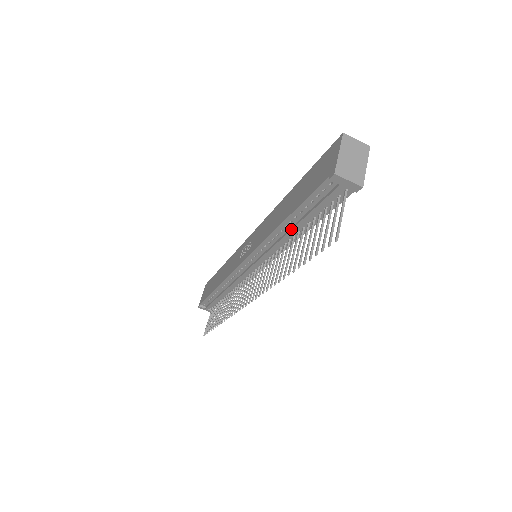
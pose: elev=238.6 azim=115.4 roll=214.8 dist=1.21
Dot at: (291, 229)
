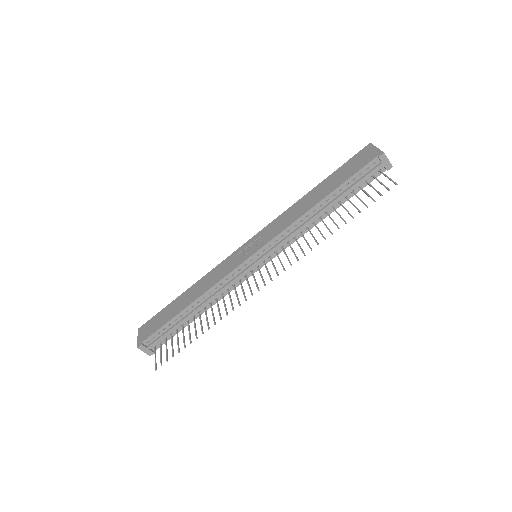
Dot at: (326, 206)
